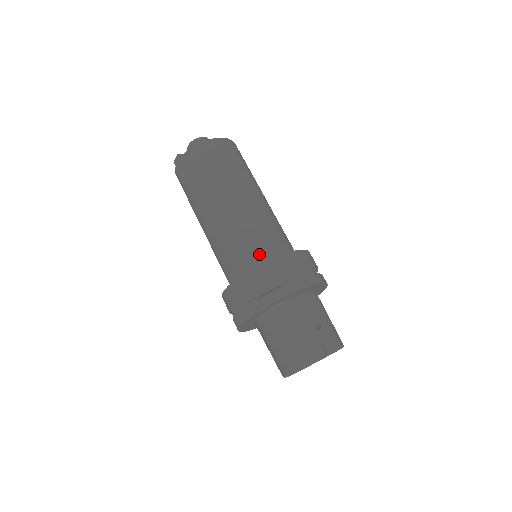
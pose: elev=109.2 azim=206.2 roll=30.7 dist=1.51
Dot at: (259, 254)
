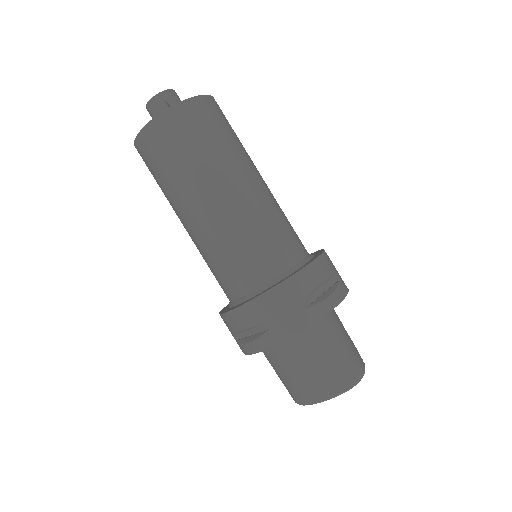
Dot at: (296, 250)
